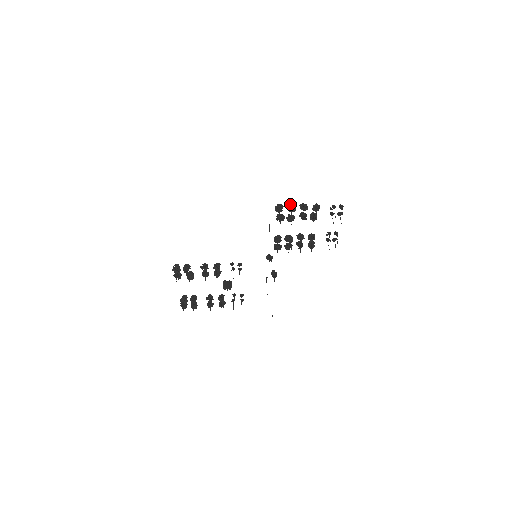
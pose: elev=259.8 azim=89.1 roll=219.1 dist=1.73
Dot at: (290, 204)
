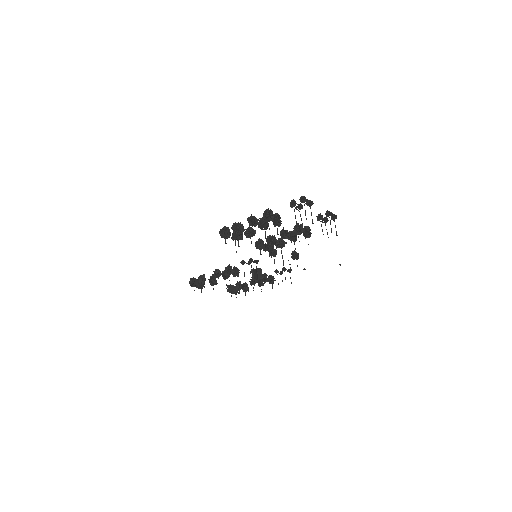
Dot at: (234, 224)
